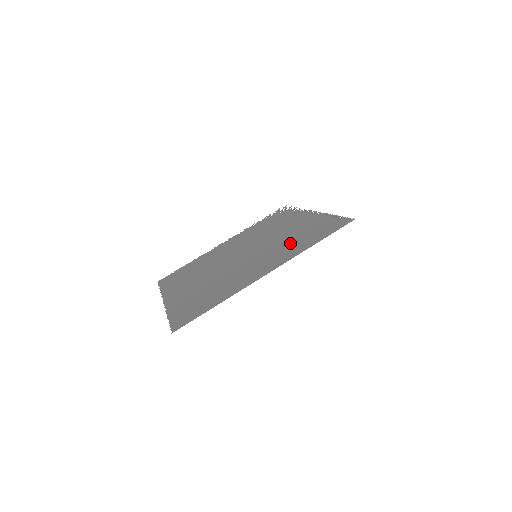
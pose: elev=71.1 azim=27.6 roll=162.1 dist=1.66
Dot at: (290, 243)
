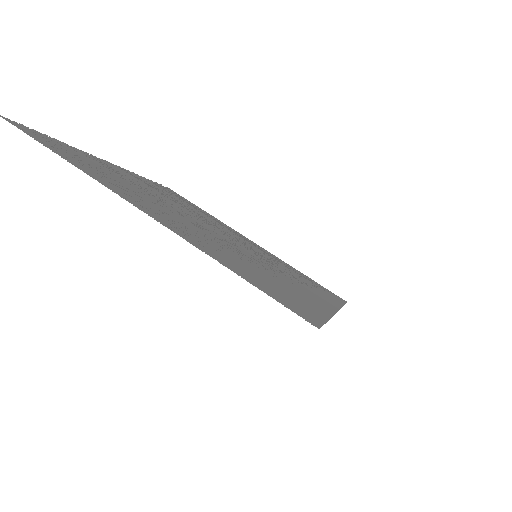
Dot at: occluded
